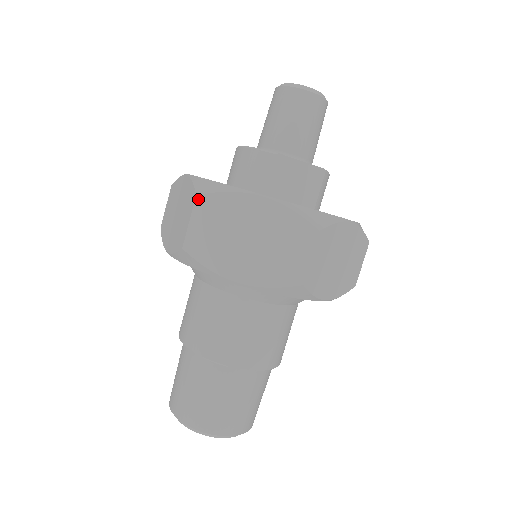
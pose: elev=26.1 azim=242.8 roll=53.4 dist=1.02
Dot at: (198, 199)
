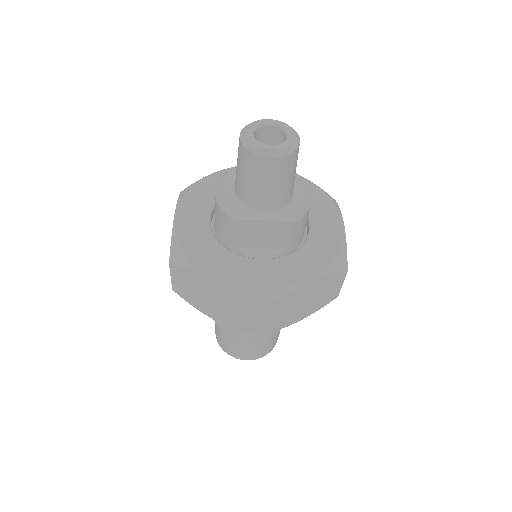
Dot at: (171, 266)
